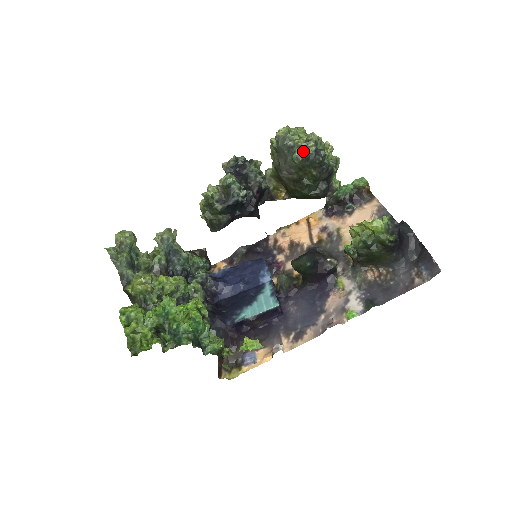
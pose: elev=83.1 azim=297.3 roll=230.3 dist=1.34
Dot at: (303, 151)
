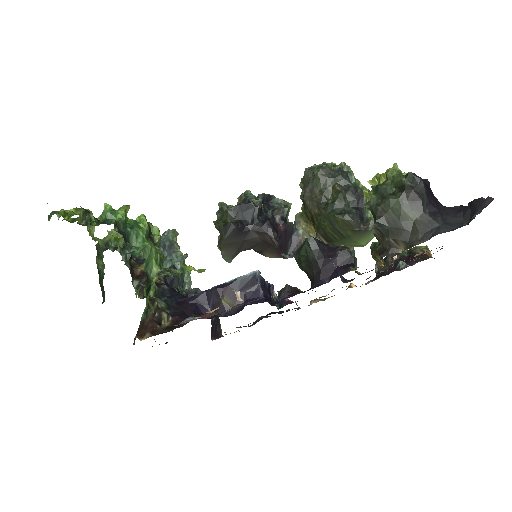
Dot at: (324, 165)
